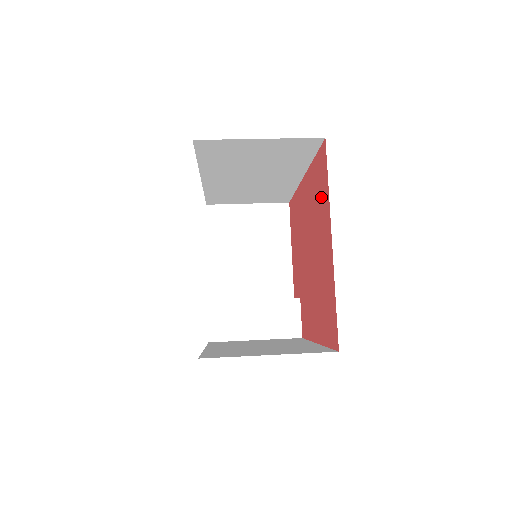
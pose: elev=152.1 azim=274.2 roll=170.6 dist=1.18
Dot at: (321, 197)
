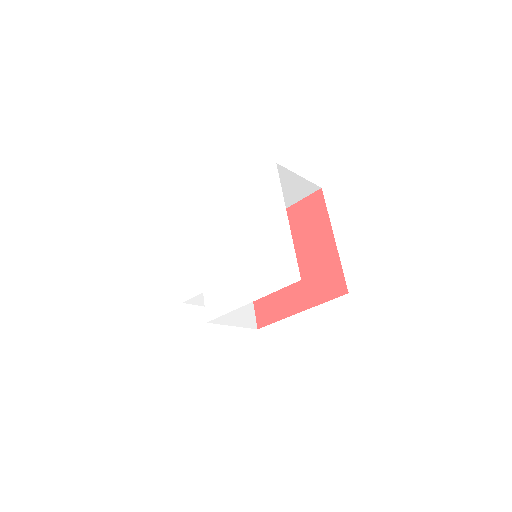
Dot at: (313, 220)
